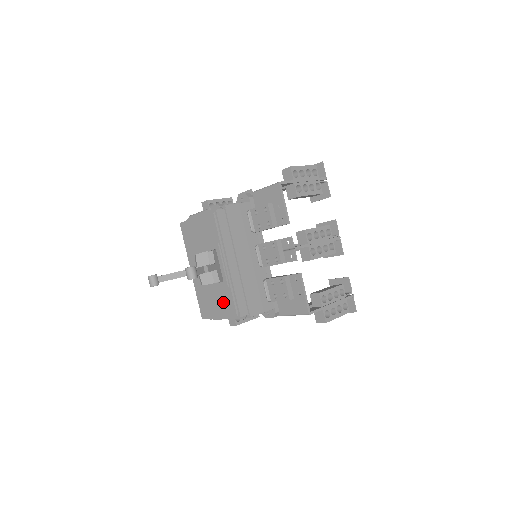
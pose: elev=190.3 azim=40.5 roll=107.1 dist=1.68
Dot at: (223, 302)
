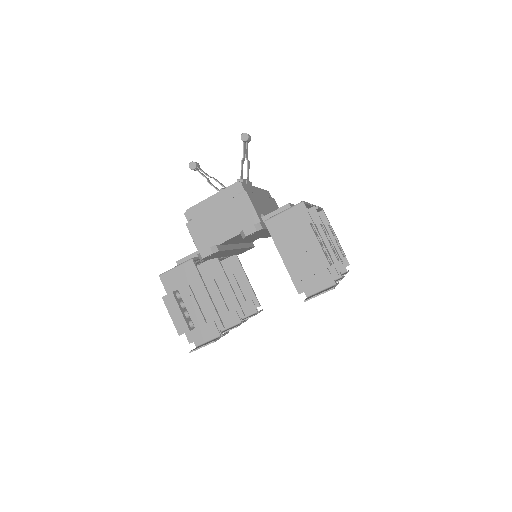
Dot at: occluded
